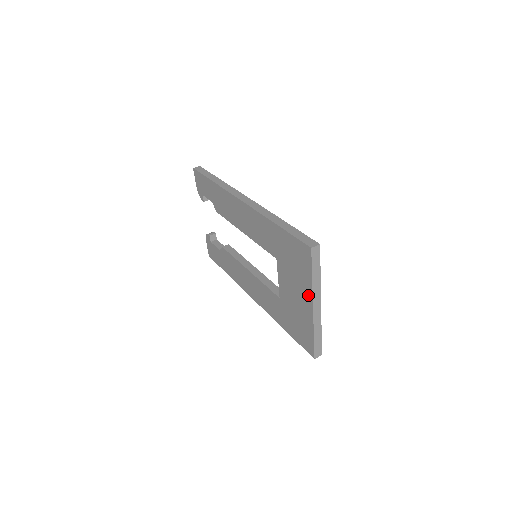
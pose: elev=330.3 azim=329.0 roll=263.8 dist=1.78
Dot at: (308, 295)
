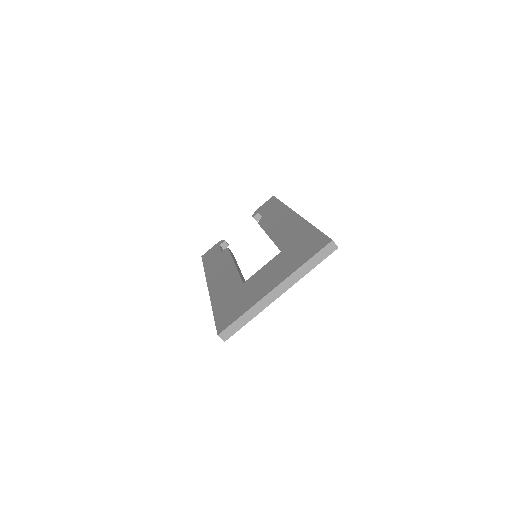
Dot at: (283, 277)
